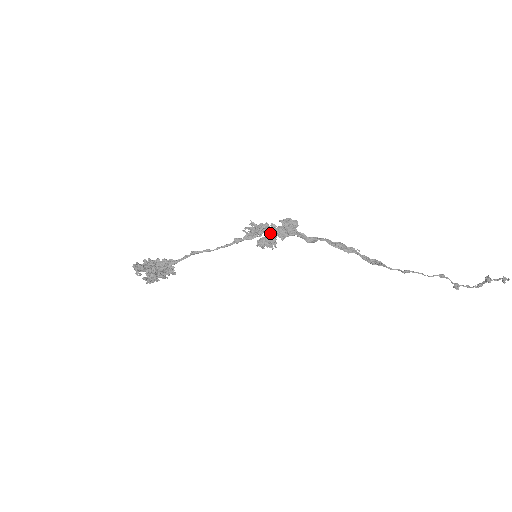
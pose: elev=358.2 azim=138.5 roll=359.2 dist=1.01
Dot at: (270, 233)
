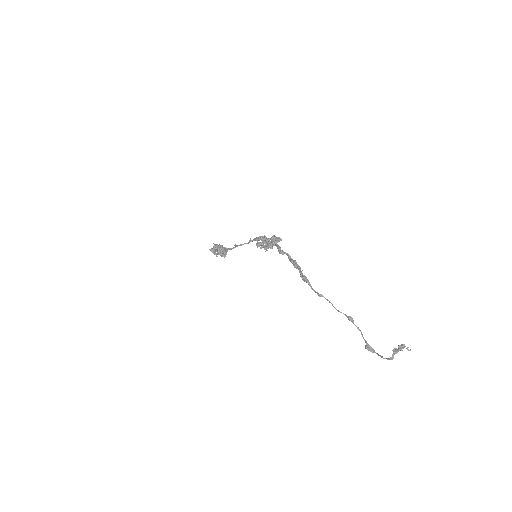
Dot at: (266, 241)
